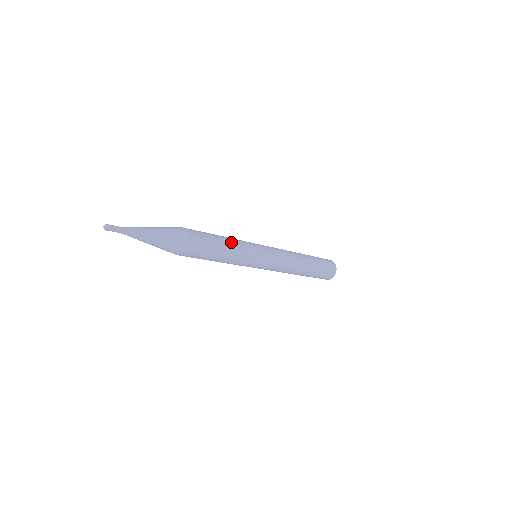
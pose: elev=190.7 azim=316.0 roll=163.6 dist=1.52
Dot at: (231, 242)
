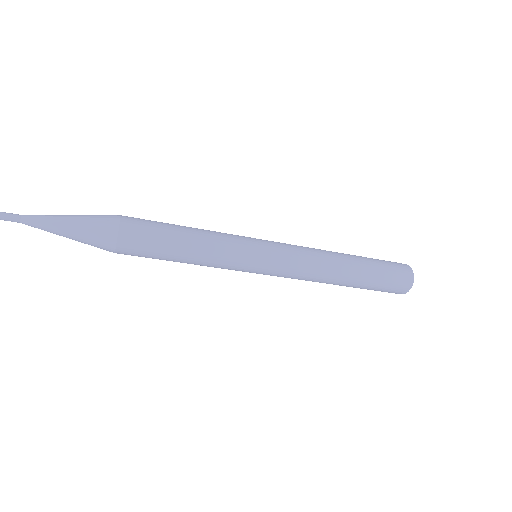
Dot at: (199, 240)
